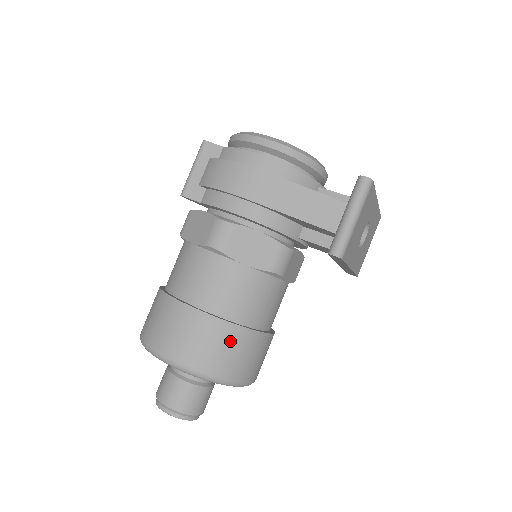
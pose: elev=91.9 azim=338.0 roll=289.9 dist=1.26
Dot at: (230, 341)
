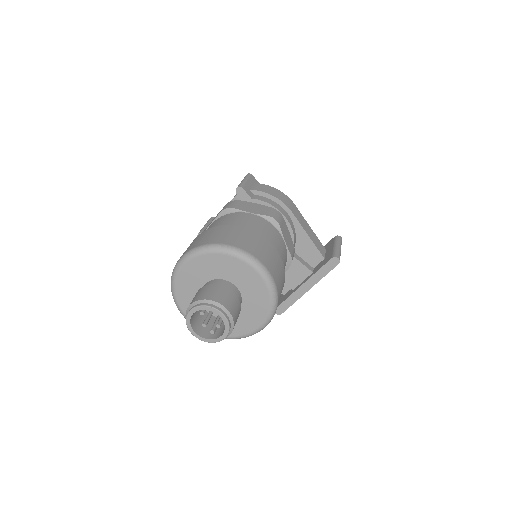
Dot at: (282, 276)
